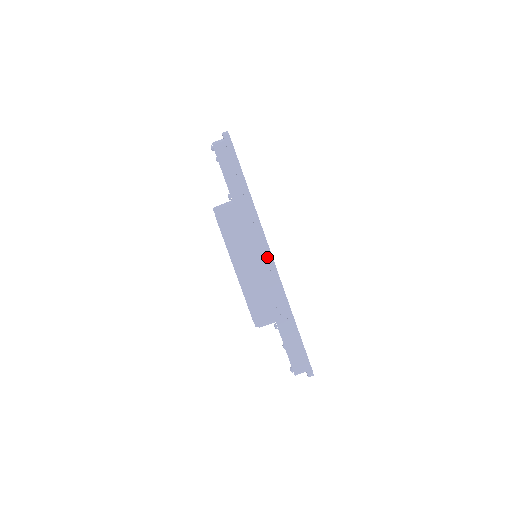
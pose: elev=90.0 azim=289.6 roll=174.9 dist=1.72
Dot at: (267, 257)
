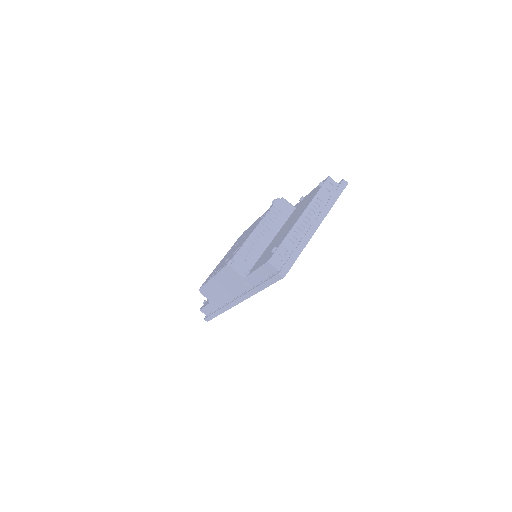
Dot at: (233, 302)
